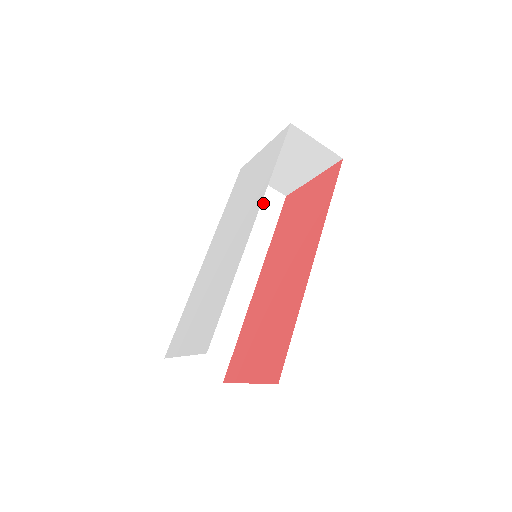
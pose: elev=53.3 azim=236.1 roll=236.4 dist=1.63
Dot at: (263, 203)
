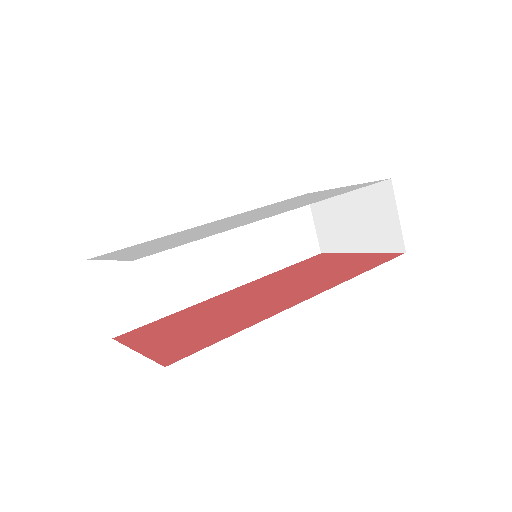
Dot at: (298, 237)
